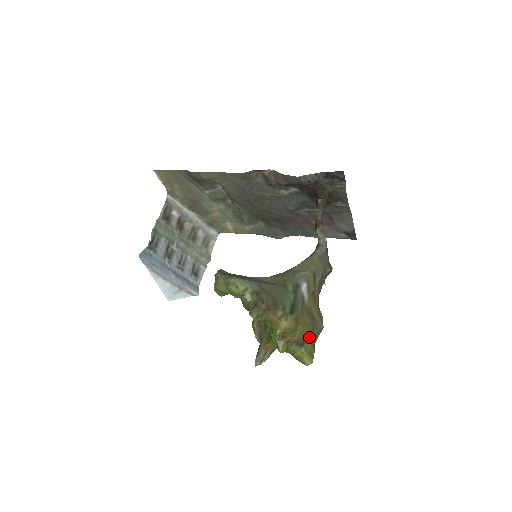
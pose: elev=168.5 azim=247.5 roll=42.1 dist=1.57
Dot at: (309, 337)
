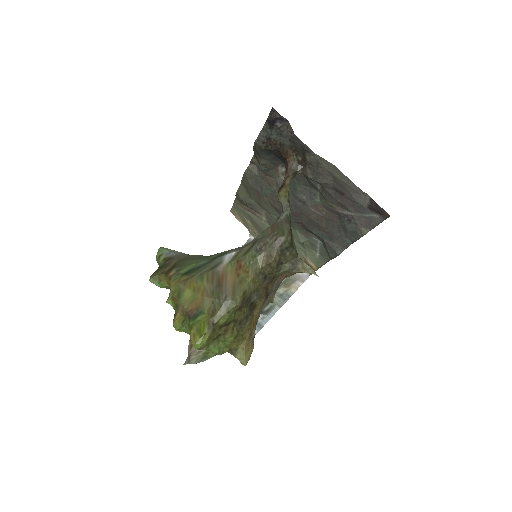
Dot at: (207, 310)
